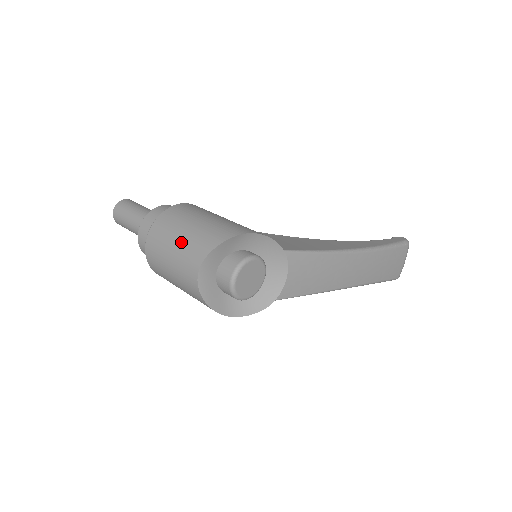
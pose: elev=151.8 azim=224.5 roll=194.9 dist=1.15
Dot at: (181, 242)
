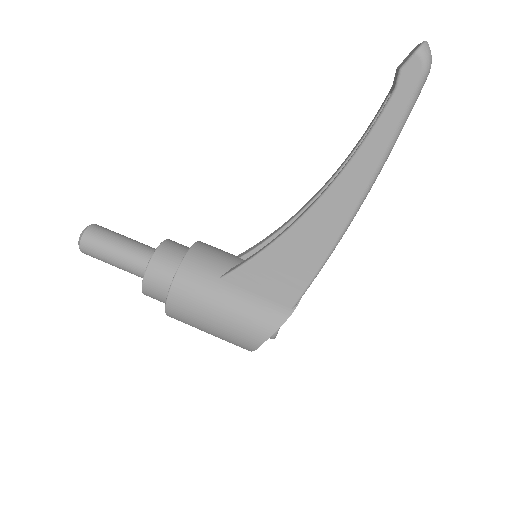
Dot at: occluded
